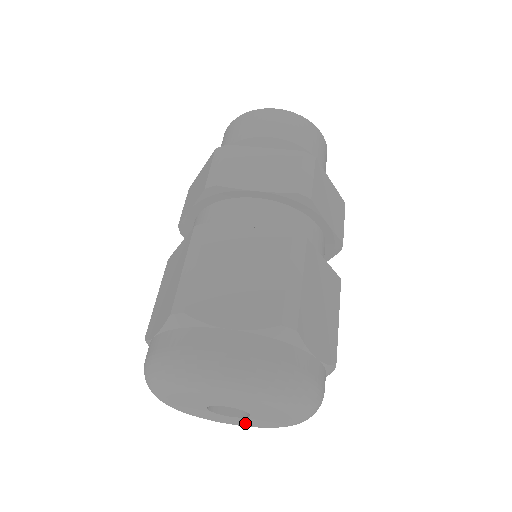
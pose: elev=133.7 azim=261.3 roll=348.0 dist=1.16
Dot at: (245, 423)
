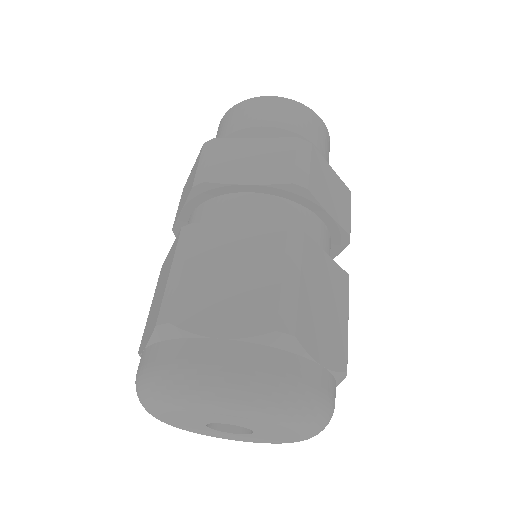
Dot at: (252, 439)
